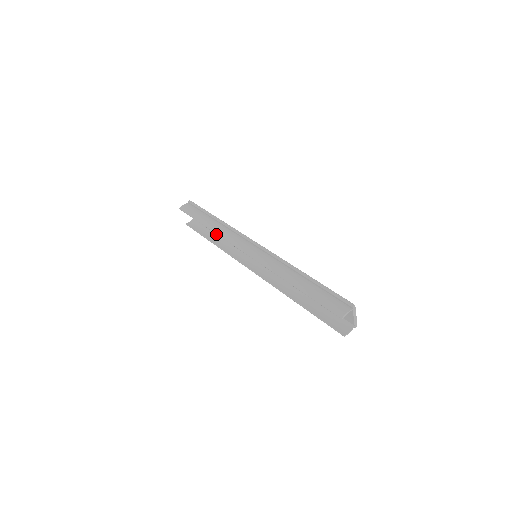
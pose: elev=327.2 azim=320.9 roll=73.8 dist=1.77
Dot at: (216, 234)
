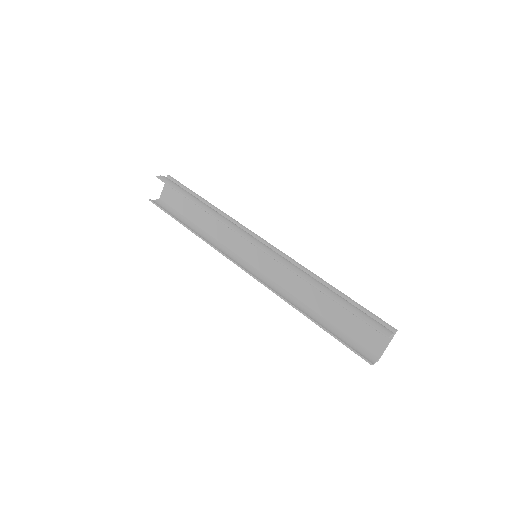
Dot at: (191, 223)
